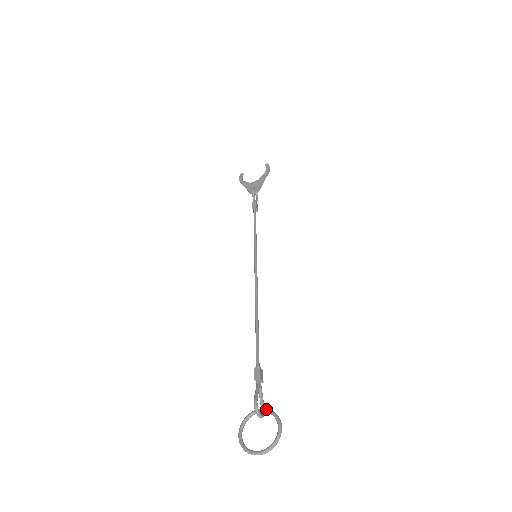
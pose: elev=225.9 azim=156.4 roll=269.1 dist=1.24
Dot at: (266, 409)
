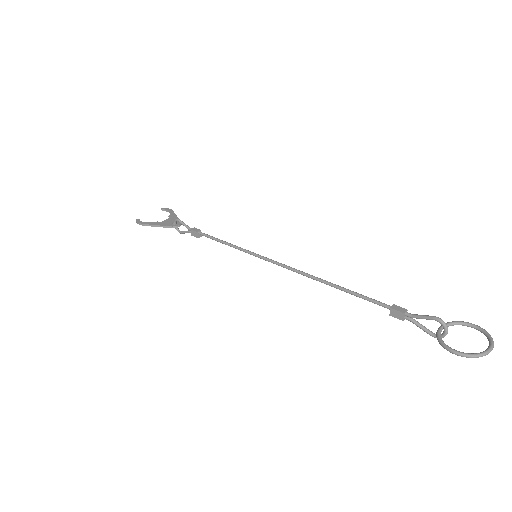
Dot at: (446, 323)
